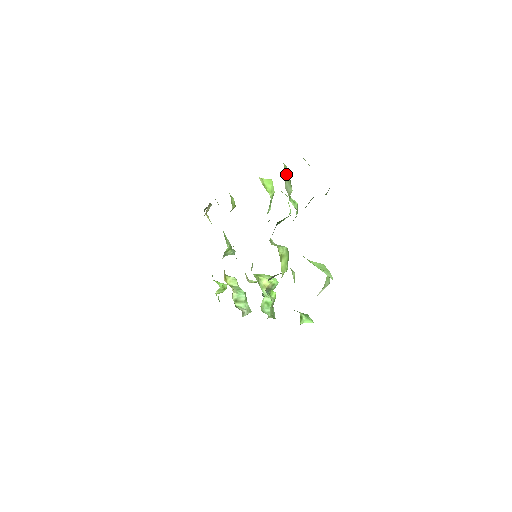
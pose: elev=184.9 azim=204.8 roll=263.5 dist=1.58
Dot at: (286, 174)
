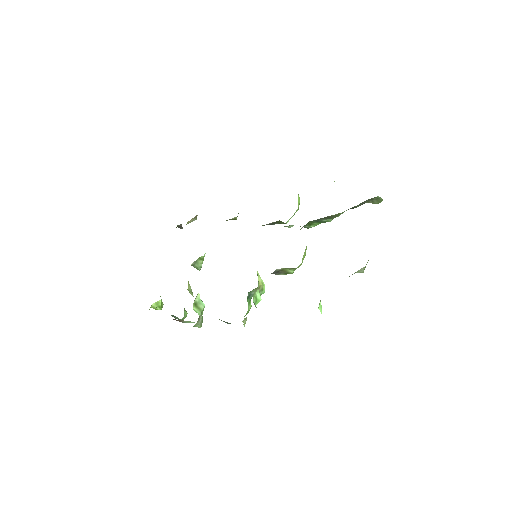
Dot at: occluded
